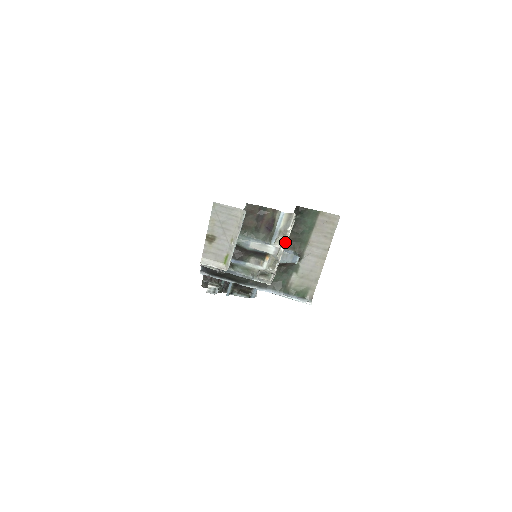
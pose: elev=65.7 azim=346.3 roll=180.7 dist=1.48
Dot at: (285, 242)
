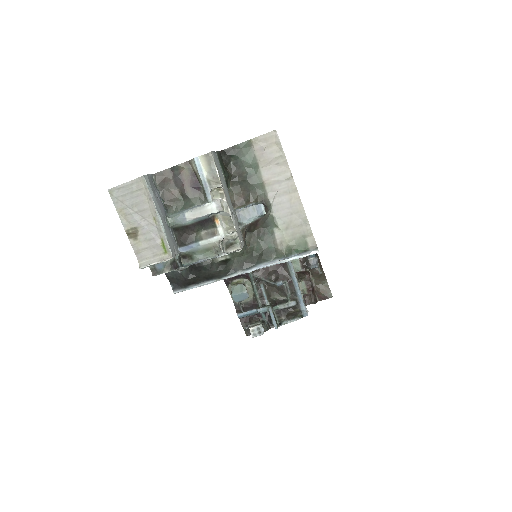
Dot at: (223, 190)
